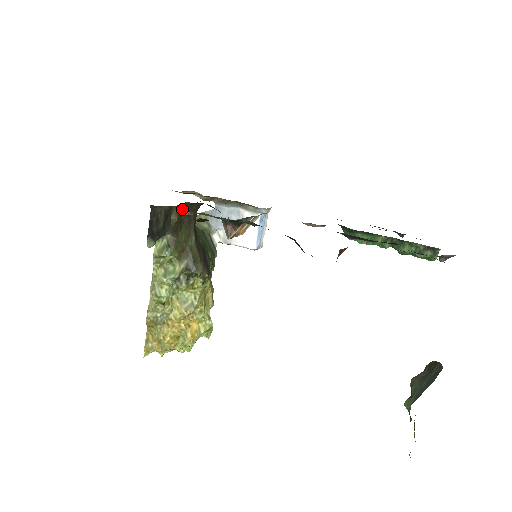
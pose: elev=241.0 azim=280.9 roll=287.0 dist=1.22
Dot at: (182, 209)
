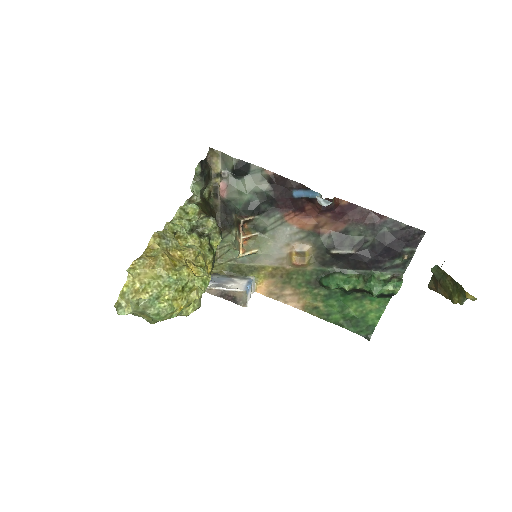
Dot at: (209, 202)
